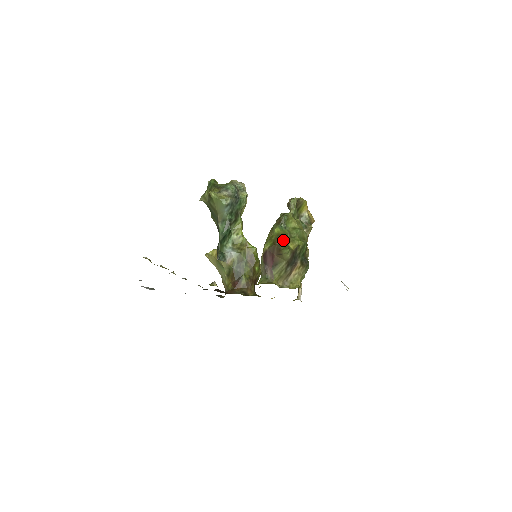
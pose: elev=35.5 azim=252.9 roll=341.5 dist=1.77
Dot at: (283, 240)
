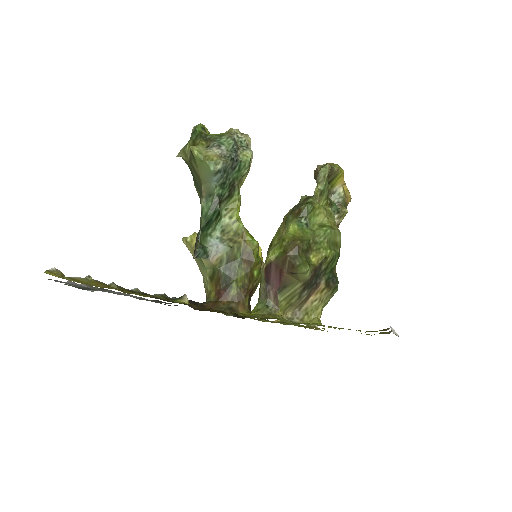
Dot at: (301, 249)
